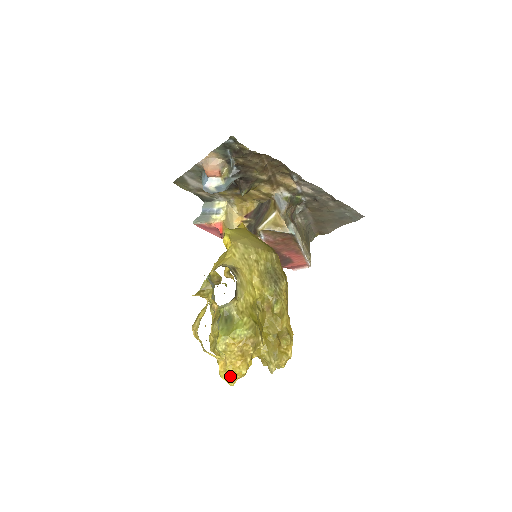
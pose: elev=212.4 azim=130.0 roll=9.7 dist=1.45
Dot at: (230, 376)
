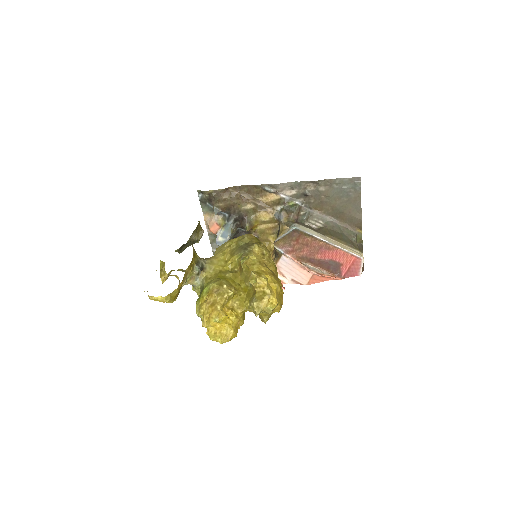
Dot at: (215, 333)
